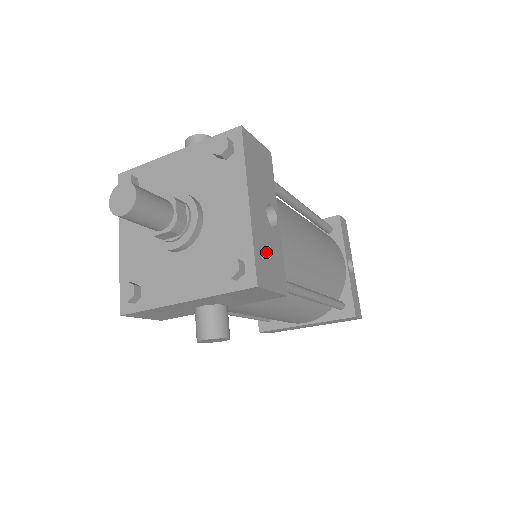
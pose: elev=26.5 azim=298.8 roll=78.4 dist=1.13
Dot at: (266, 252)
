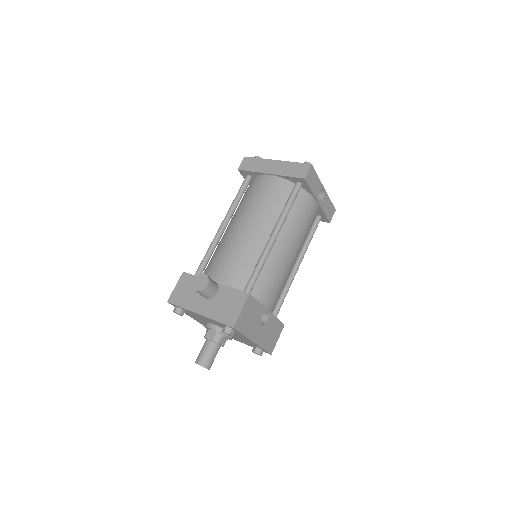
Dot at: (269, 337)
